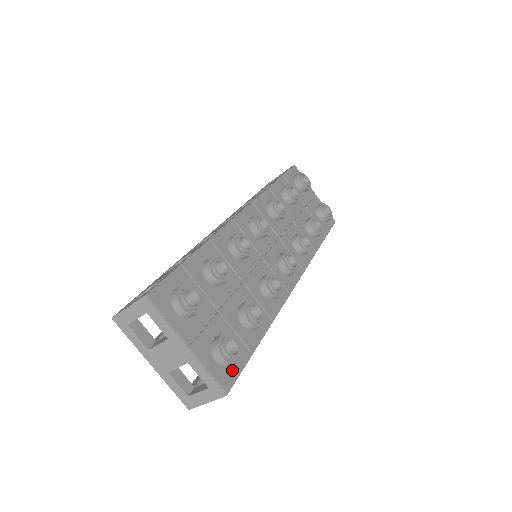
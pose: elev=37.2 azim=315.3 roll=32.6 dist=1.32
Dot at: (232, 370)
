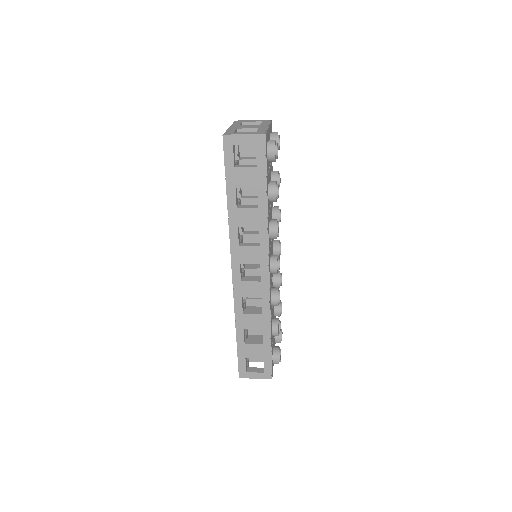
Dot at: occluded
